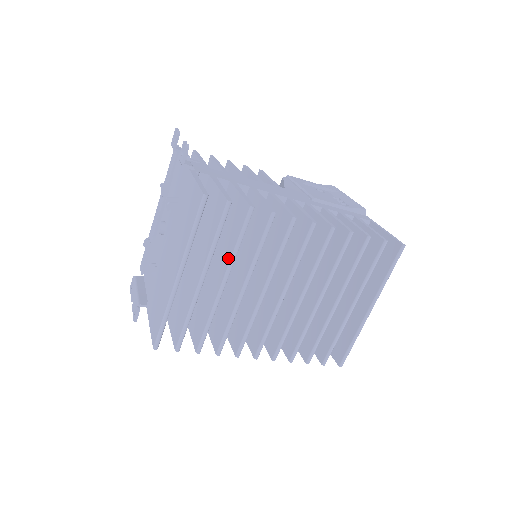
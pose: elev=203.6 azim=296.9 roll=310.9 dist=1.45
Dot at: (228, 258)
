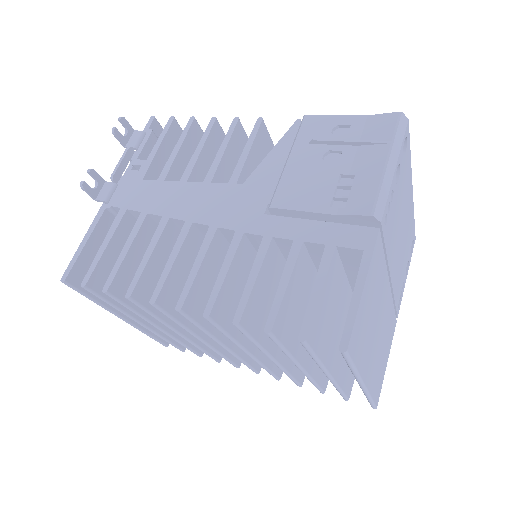
Dot at: occluded
